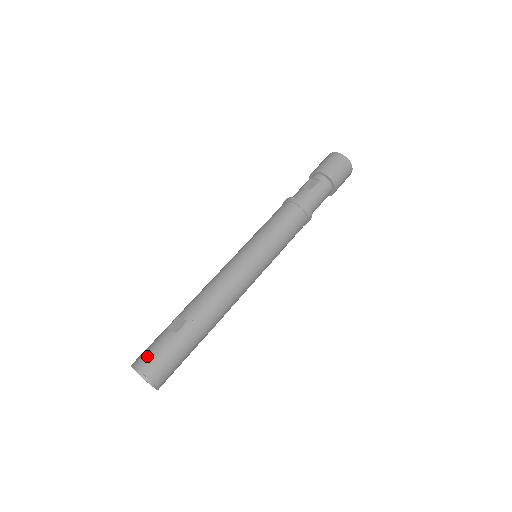
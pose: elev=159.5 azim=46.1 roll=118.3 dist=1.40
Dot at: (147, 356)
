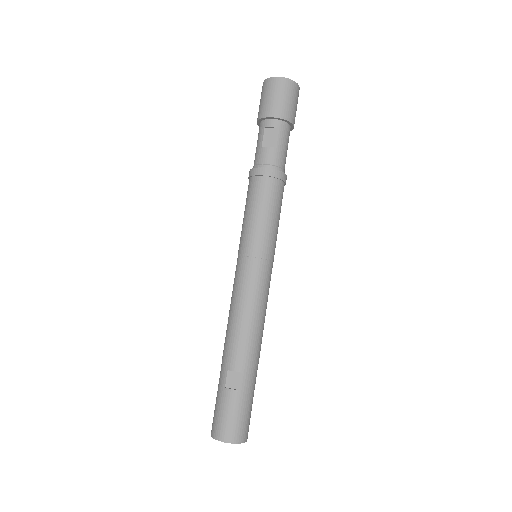
Dot at: (228, 426)
